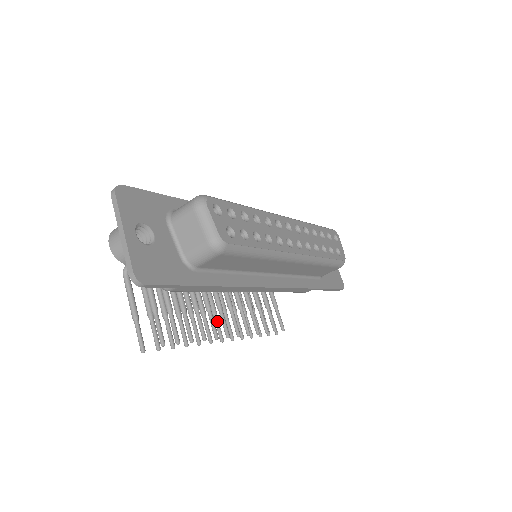
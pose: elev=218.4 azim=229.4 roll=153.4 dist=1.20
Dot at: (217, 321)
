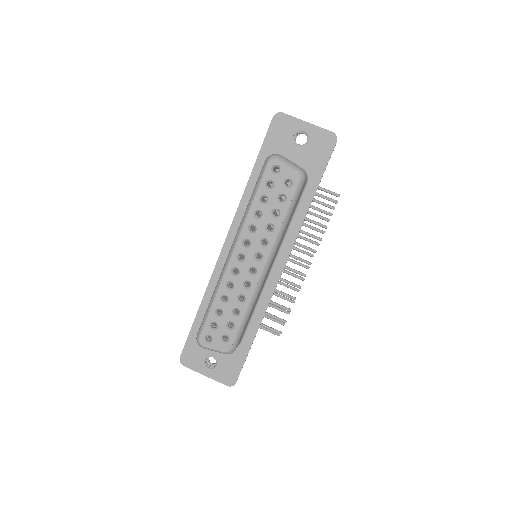
Dot at: occluded
